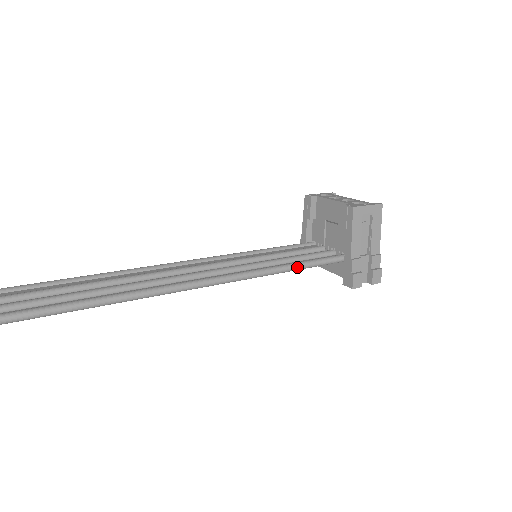
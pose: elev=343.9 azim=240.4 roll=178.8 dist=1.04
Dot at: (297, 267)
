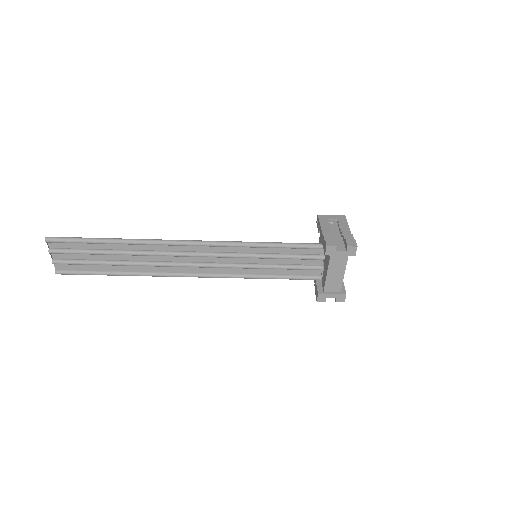
Dot at: (279, 243)
